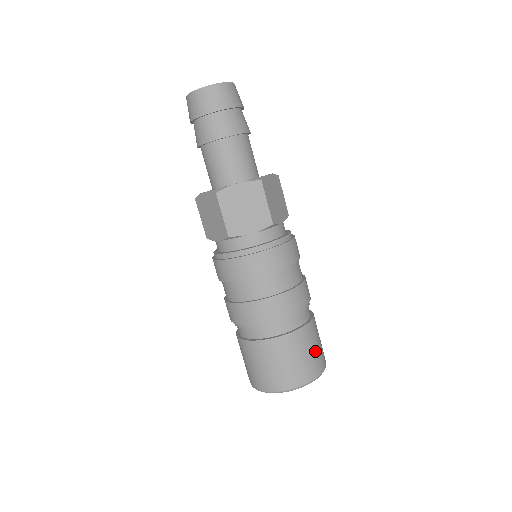
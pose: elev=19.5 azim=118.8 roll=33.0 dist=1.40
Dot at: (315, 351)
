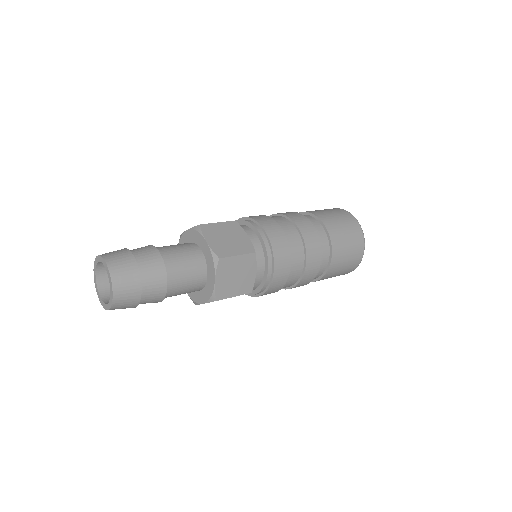
Dot at: (347, 263)
